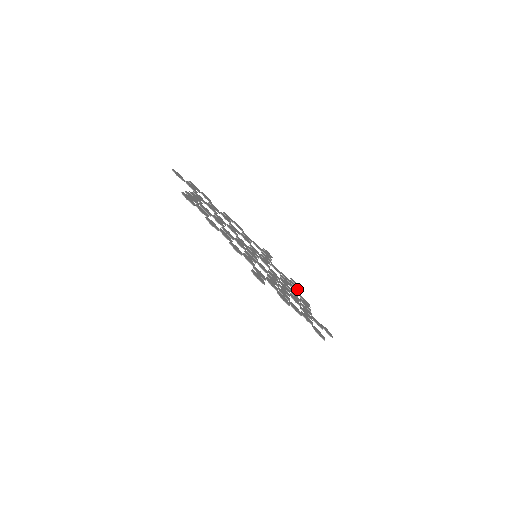
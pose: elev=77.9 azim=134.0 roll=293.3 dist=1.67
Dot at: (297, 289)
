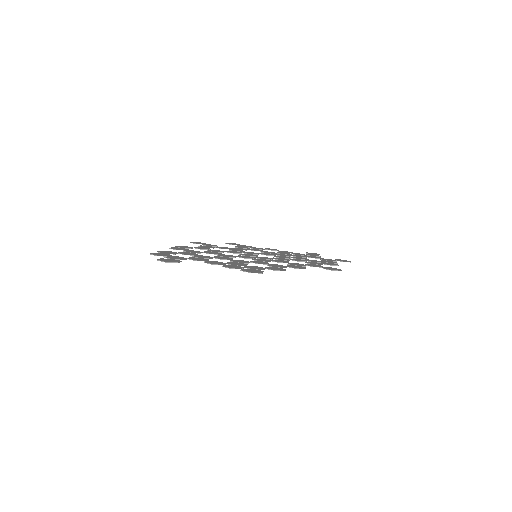
Dot at: occluded
